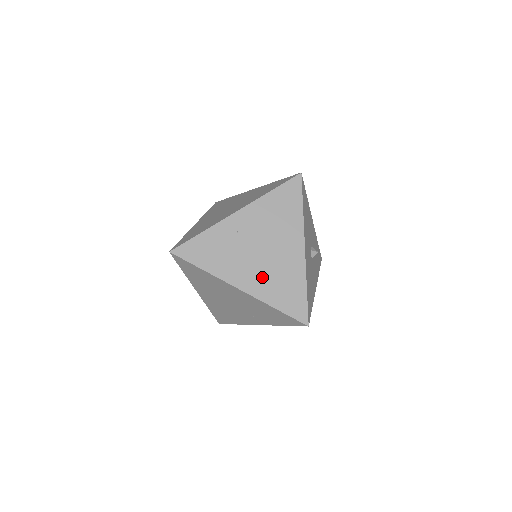
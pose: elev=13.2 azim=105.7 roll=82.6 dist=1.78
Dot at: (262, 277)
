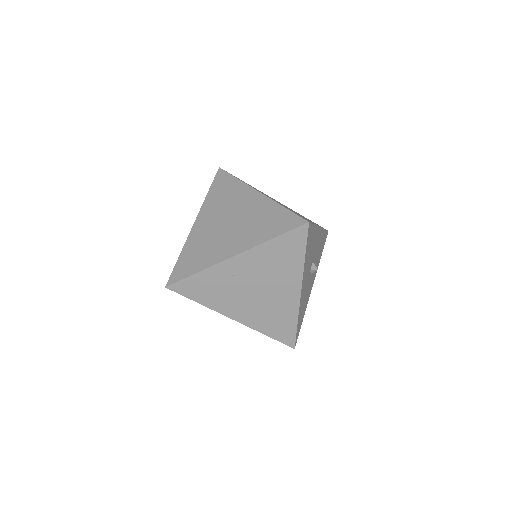
Dot at: (256, 312)
